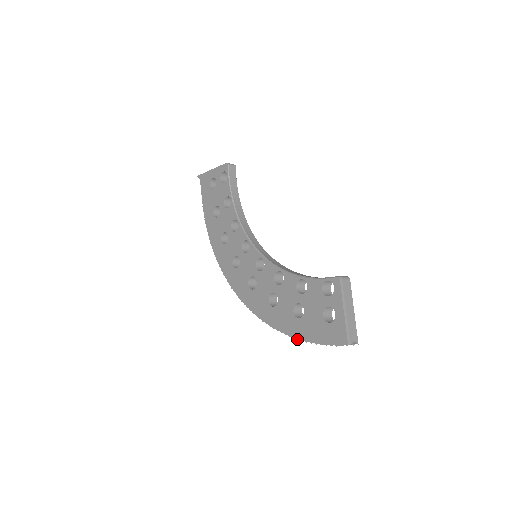
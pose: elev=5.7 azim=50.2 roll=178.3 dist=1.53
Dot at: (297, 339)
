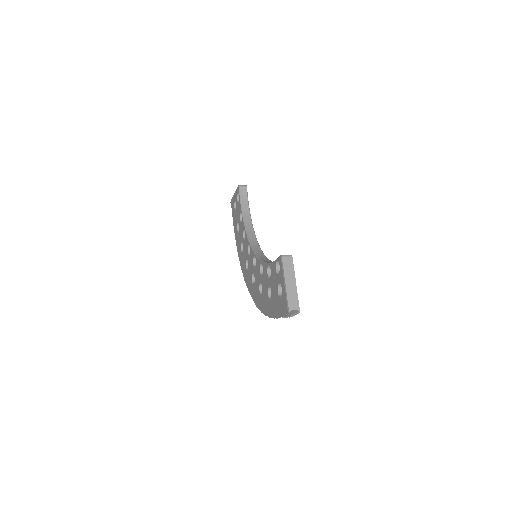
Dot at: occluded
